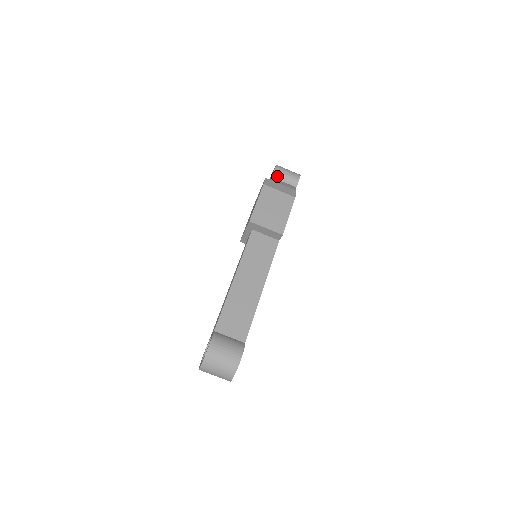
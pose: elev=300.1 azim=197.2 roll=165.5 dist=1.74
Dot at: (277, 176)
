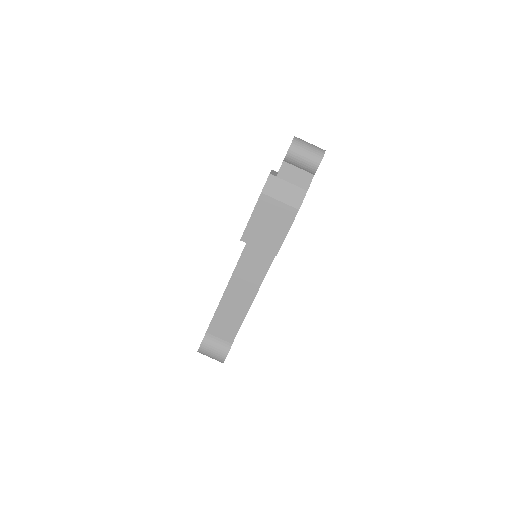
Dot at: (290, 161)
